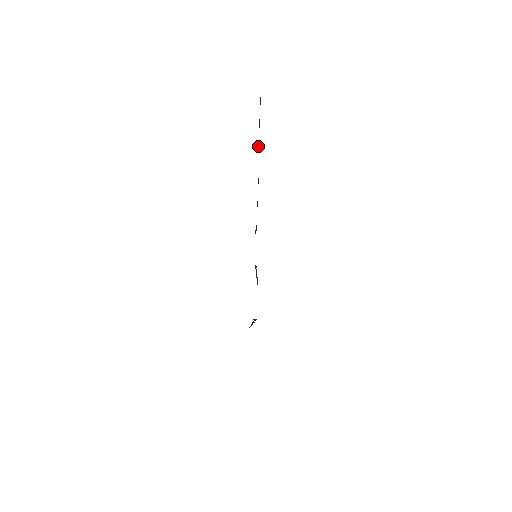
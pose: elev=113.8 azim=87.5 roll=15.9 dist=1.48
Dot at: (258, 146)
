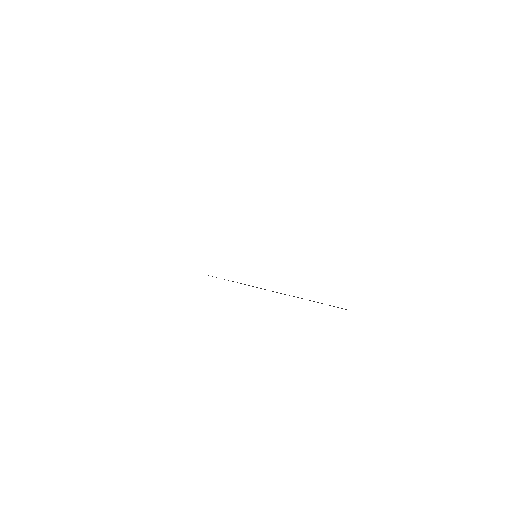
Dot at: occluded
